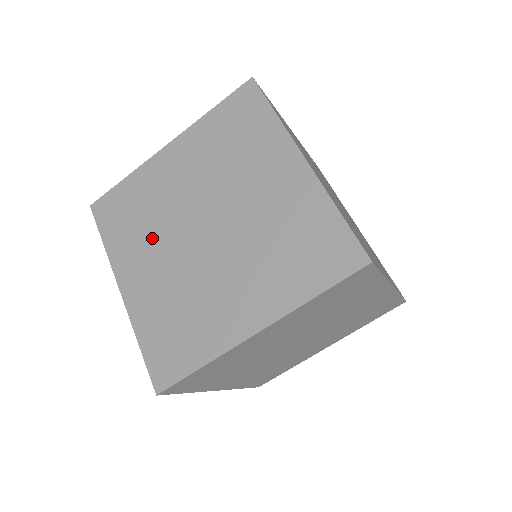
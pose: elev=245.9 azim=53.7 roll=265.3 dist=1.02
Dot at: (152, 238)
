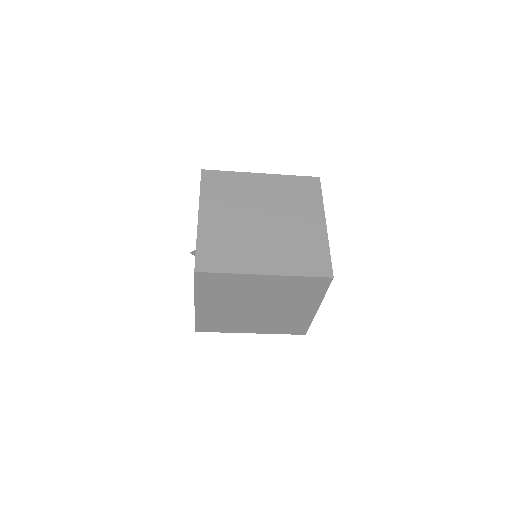
Dot at: (231, 205)
